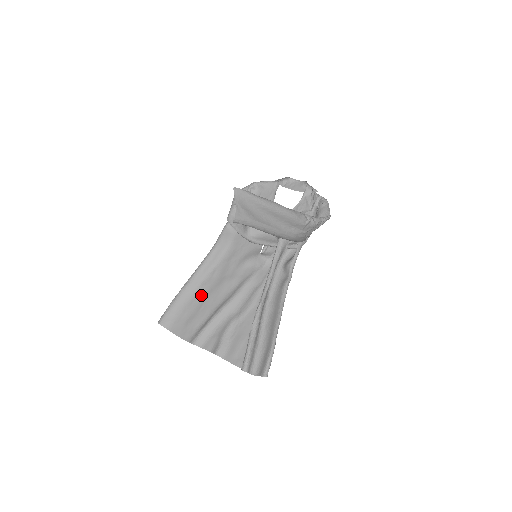
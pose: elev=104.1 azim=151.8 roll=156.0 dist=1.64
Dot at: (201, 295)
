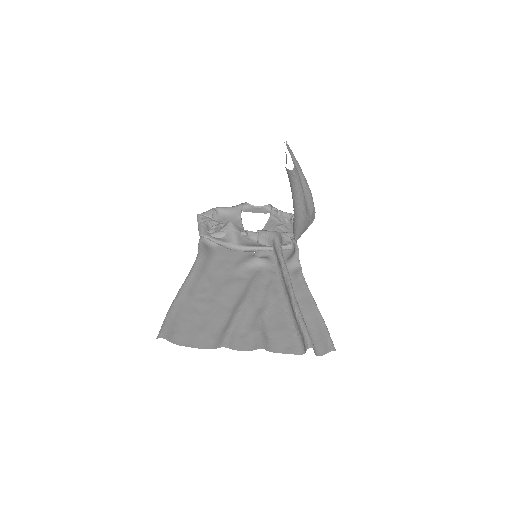
Dot at: (203, 303)
